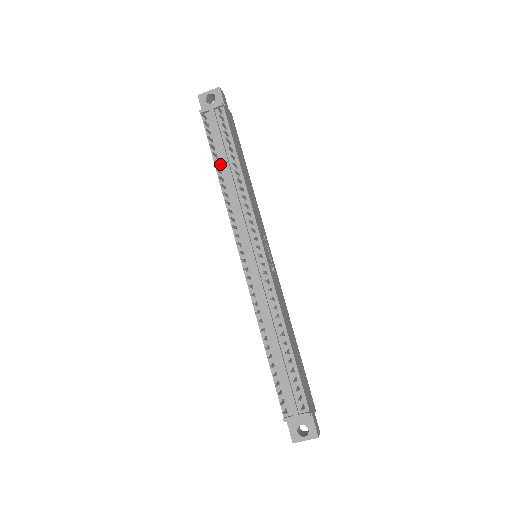
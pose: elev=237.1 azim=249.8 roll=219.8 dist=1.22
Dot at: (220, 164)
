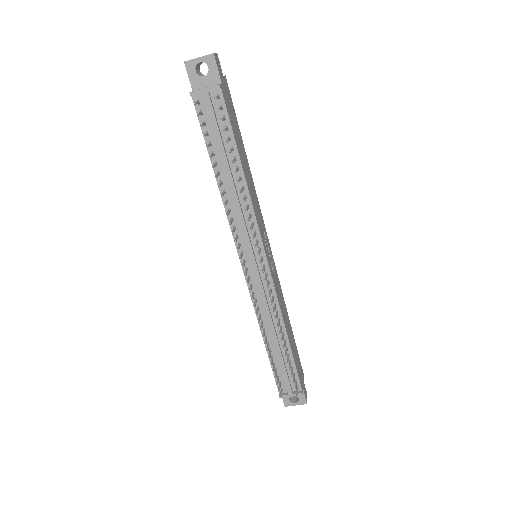
Dot at: (218, 163)
